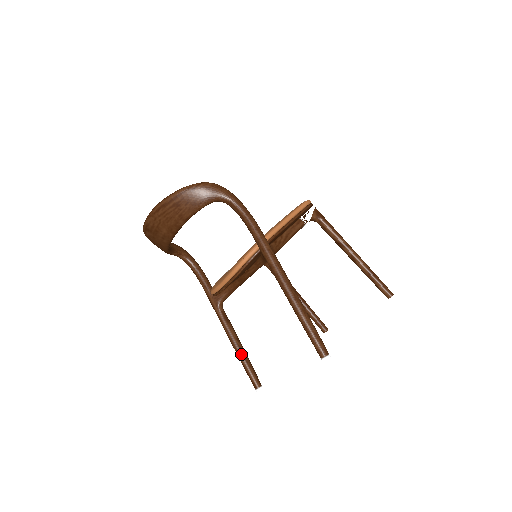
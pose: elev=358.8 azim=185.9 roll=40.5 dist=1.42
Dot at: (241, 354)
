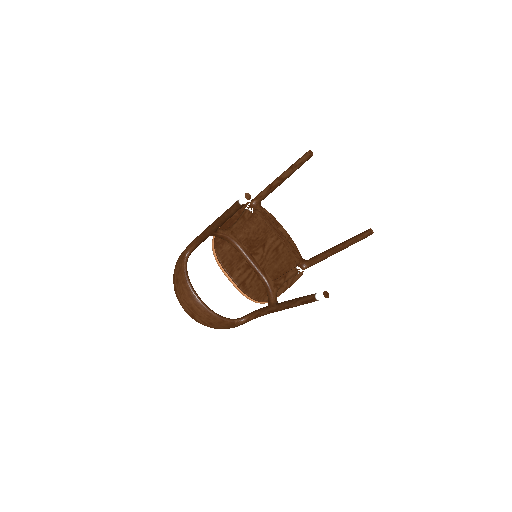
Dot at: (296, 301)
